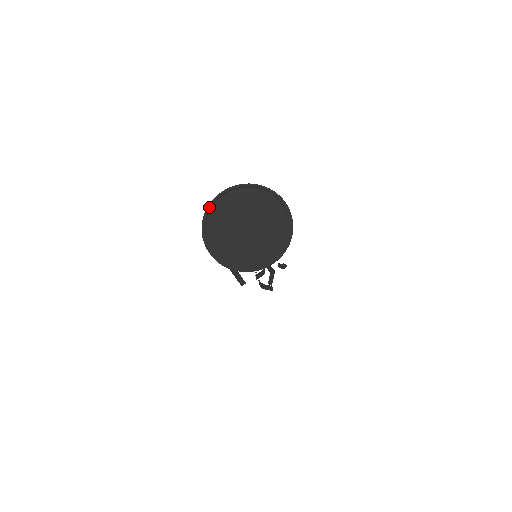
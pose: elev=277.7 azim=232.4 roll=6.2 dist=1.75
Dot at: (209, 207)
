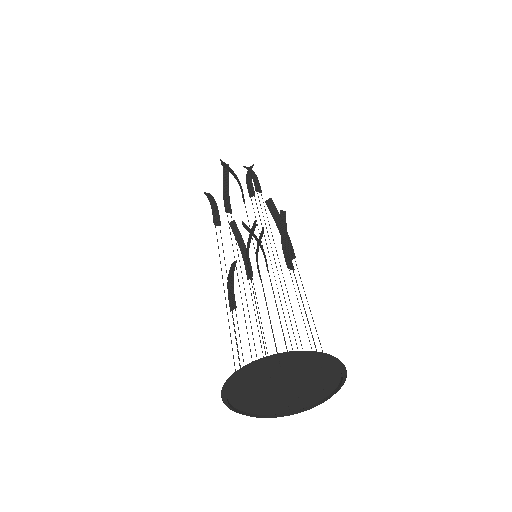
Dot at: (229, 380)
